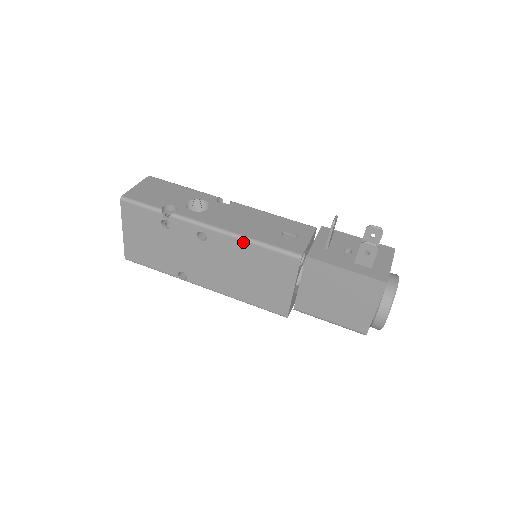
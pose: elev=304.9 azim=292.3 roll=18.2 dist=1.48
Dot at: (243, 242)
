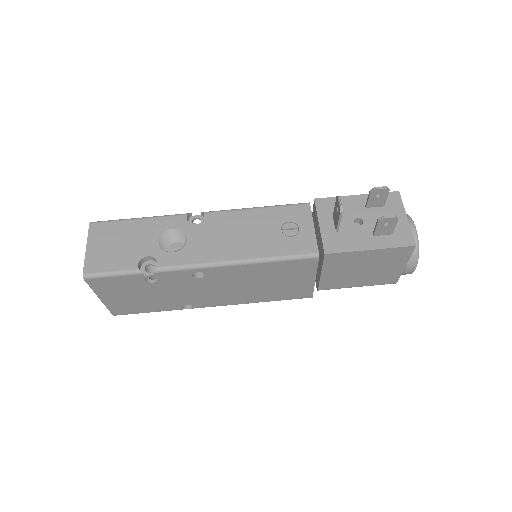
Dot at: (249, 265)
